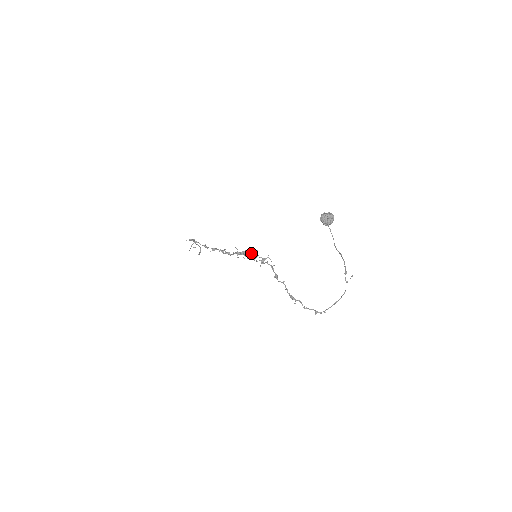
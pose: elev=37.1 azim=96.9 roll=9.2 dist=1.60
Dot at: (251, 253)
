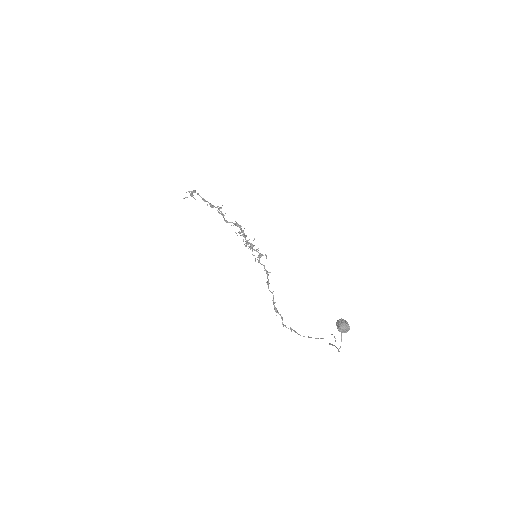
Dot at: (251, 246)
